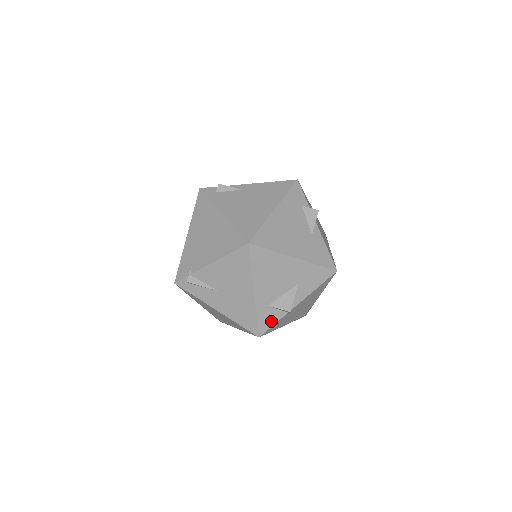
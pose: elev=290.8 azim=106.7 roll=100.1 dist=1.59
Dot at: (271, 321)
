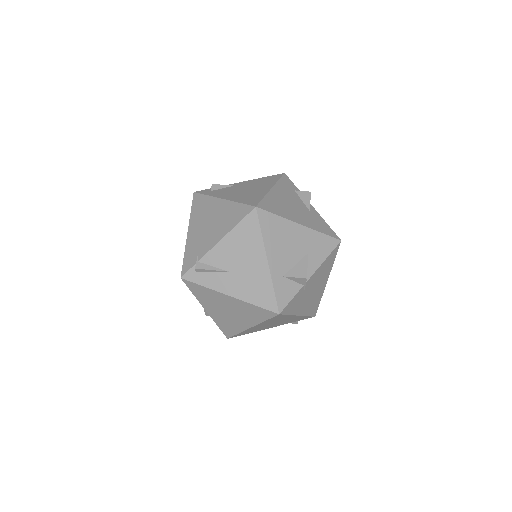
Dot at: (288, 295)
